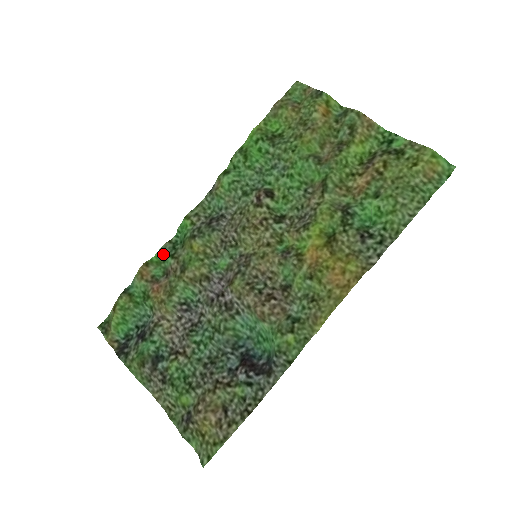
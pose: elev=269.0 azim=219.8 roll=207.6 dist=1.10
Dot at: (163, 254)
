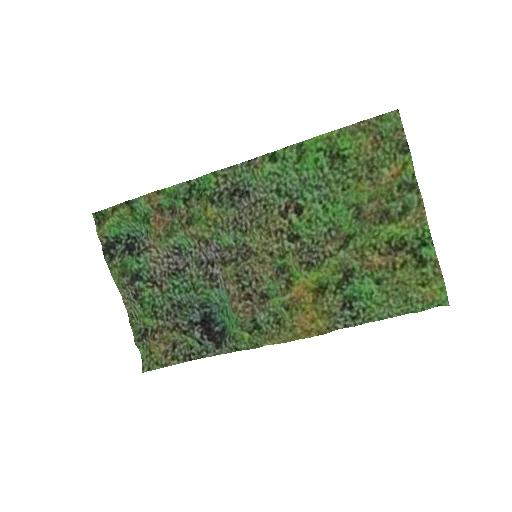
Dot at: (177, 191)
